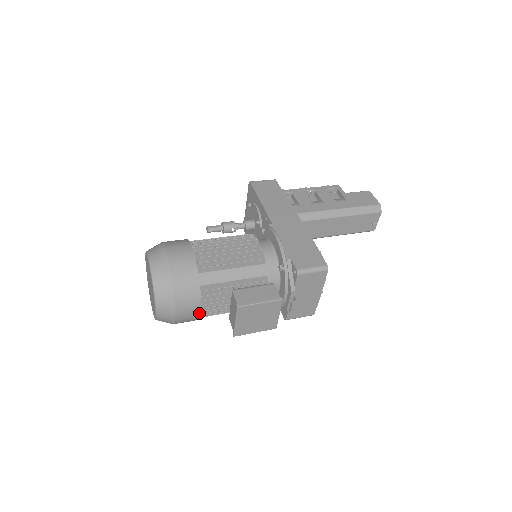
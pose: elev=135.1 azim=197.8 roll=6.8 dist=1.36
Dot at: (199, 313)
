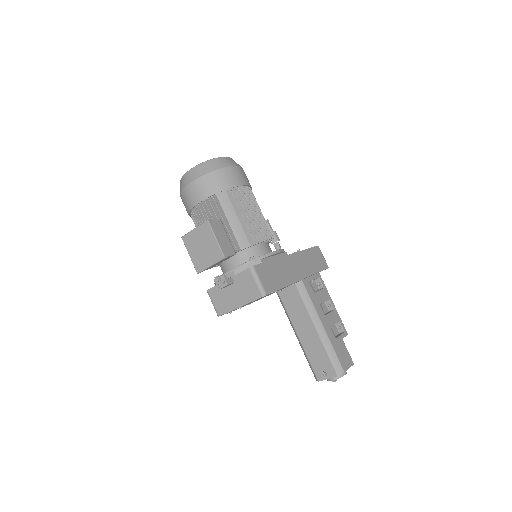
Dot at: (194, 205)
